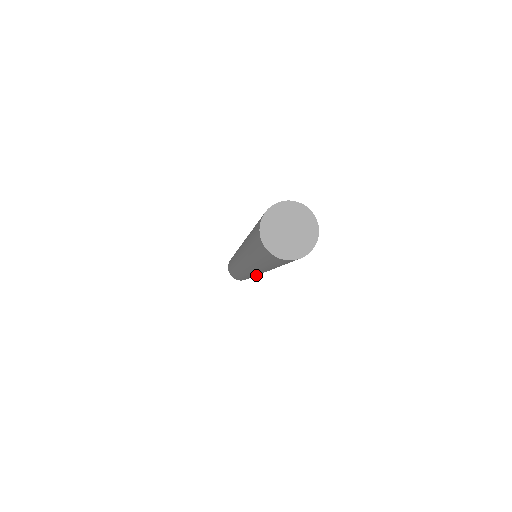
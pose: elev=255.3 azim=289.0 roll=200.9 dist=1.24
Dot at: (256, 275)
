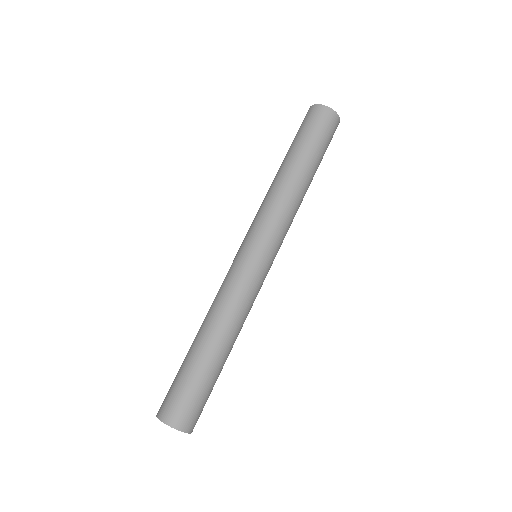
Dot at: (247, 291)
